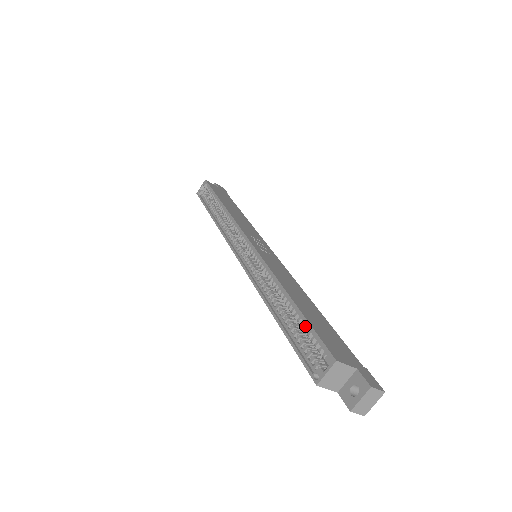
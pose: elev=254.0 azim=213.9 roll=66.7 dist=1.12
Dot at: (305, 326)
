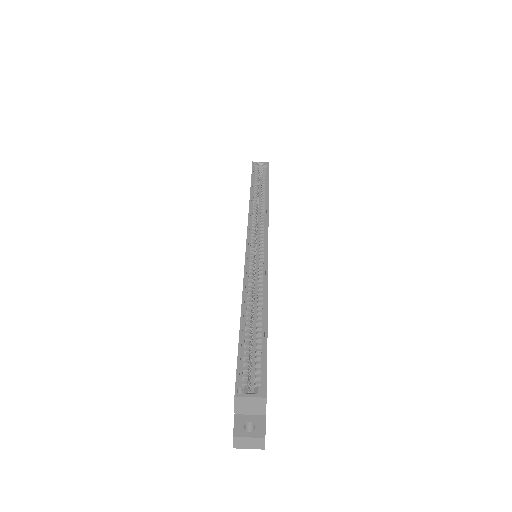
Dot at: (259, 347)
